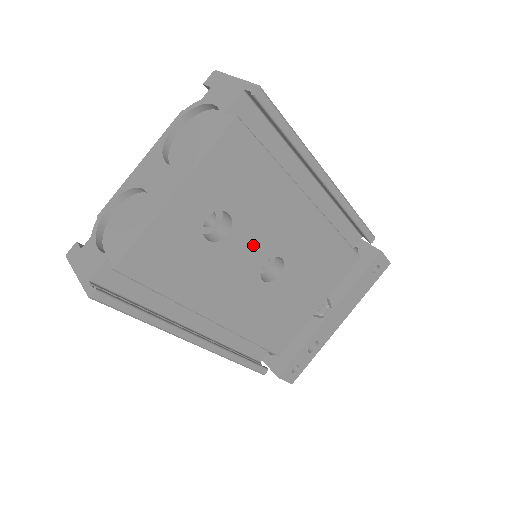
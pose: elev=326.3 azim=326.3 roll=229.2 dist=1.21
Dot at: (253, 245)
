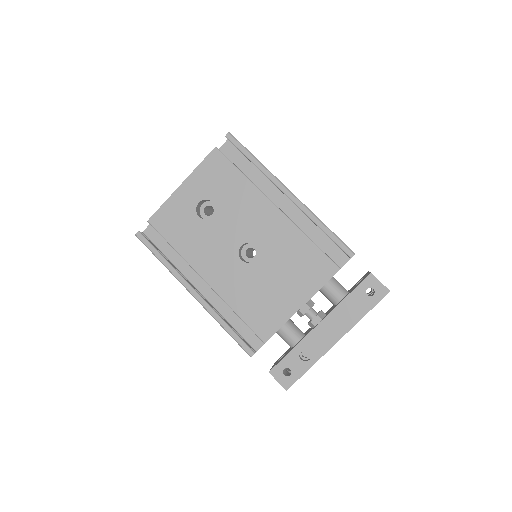
Dot at: (231, 229)
